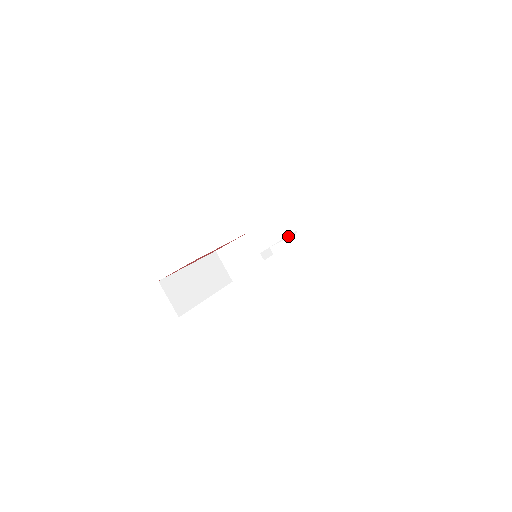
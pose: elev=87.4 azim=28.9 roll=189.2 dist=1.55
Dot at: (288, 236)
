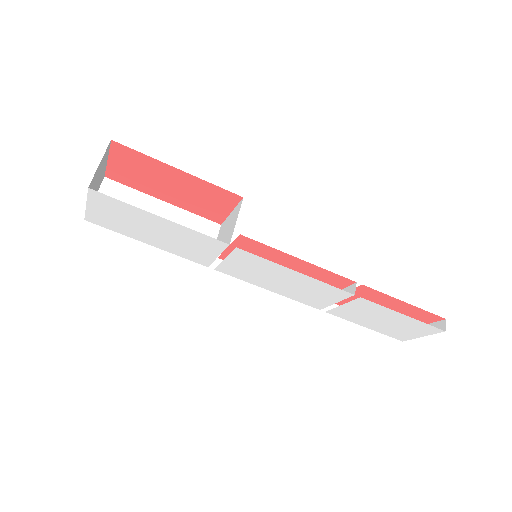
Dot at: occluded
